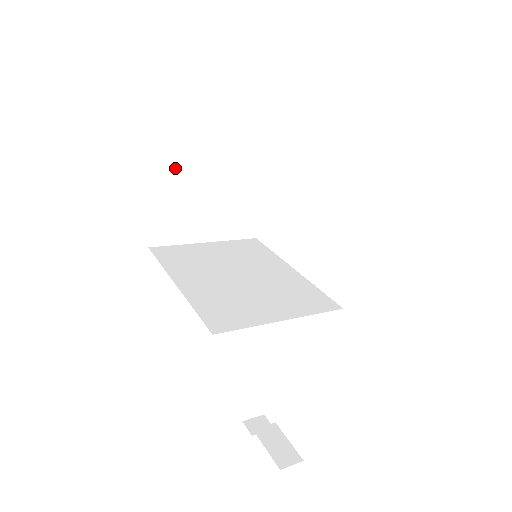
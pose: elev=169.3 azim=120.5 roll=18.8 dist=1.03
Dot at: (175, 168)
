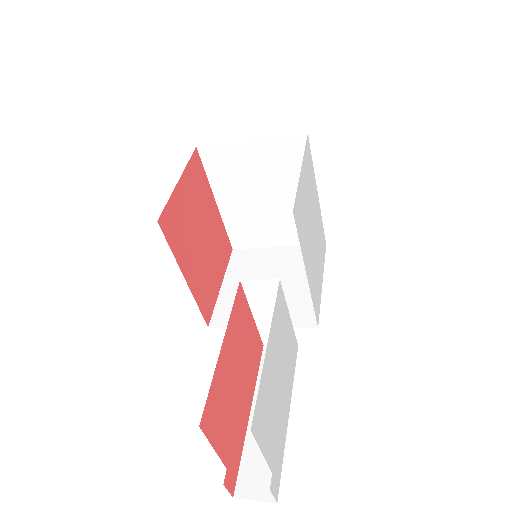
Dot at: (241, 276)
